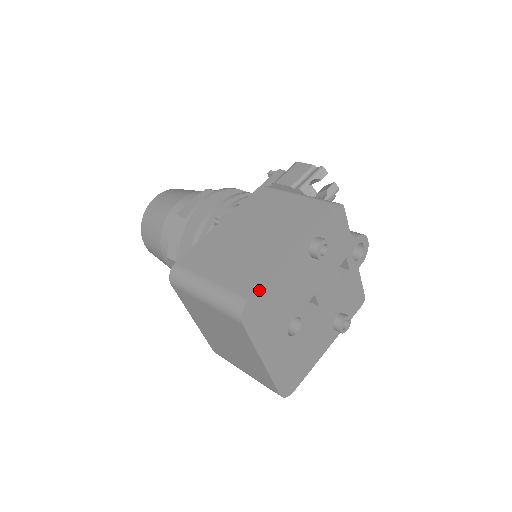
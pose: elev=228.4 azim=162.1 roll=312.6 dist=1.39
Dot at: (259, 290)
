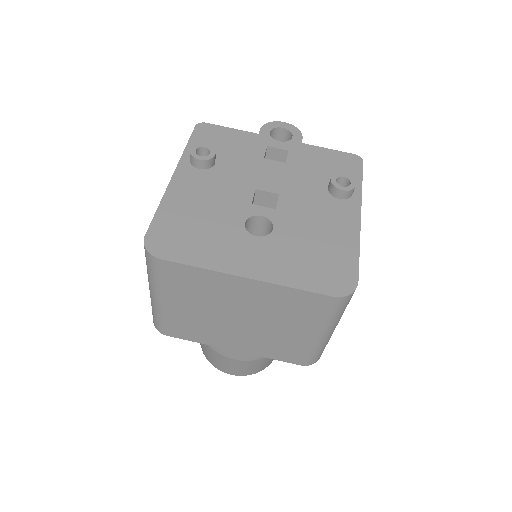
Dot at: (153, 224)
